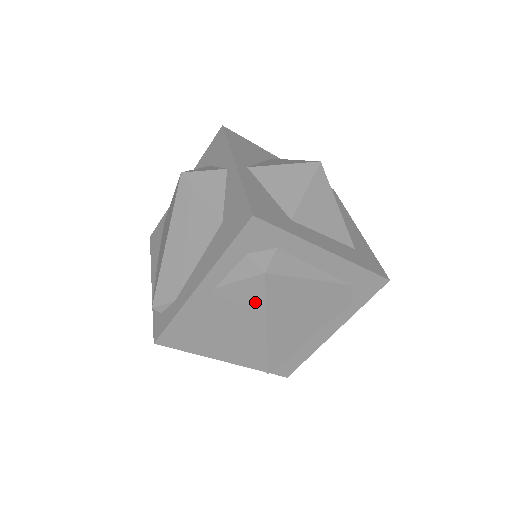
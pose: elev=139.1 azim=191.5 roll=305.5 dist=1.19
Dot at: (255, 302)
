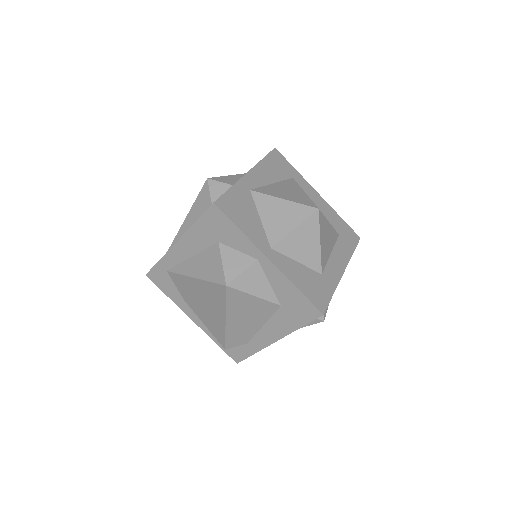
Dot at: occluded
